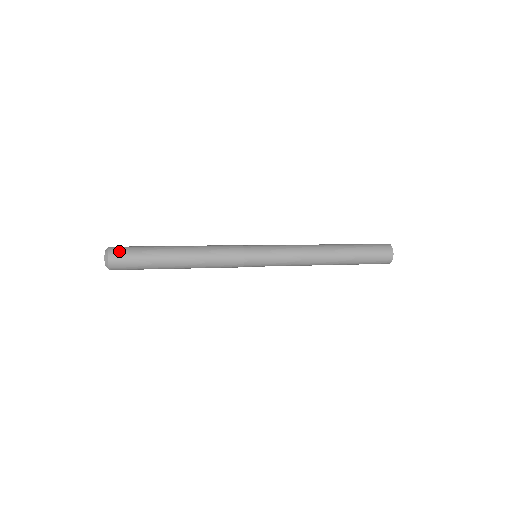
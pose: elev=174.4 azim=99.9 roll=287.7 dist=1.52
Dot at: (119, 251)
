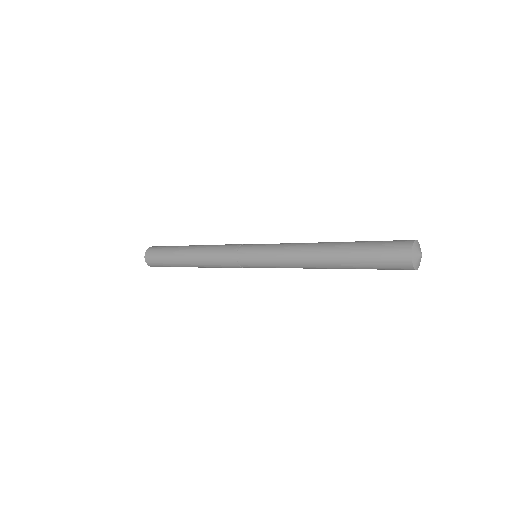
Dot at: (152, 251)
